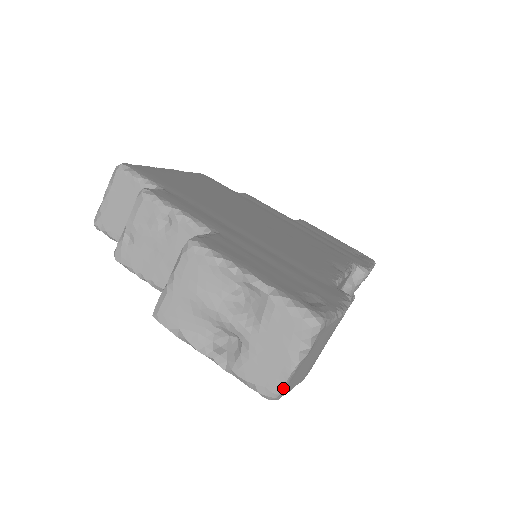
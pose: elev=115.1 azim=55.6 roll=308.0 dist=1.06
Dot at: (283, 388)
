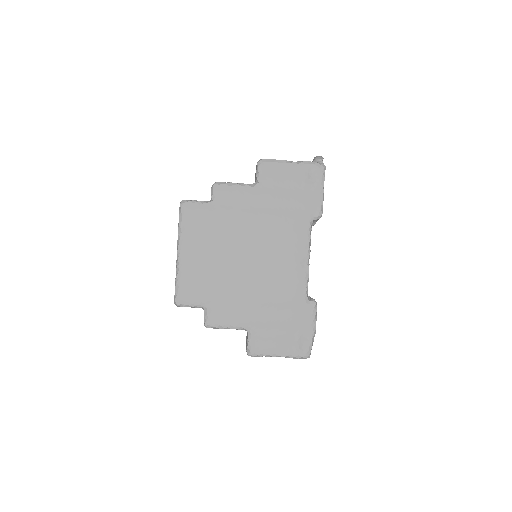
Dot at: occluded
